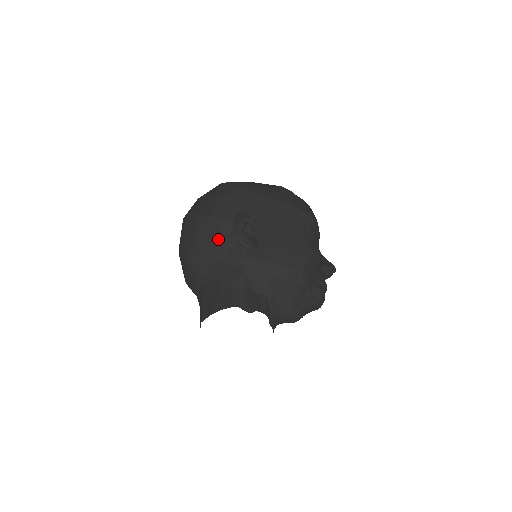
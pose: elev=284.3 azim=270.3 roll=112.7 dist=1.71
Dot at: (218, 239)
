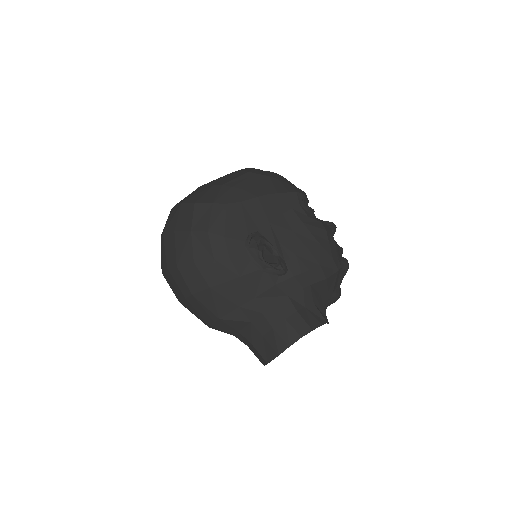
Dot at: (240, 279)
